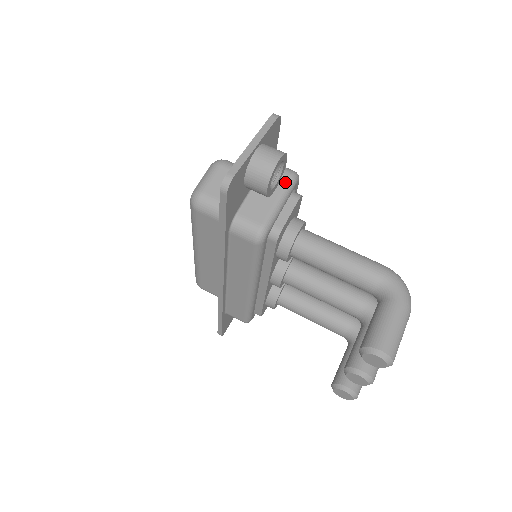
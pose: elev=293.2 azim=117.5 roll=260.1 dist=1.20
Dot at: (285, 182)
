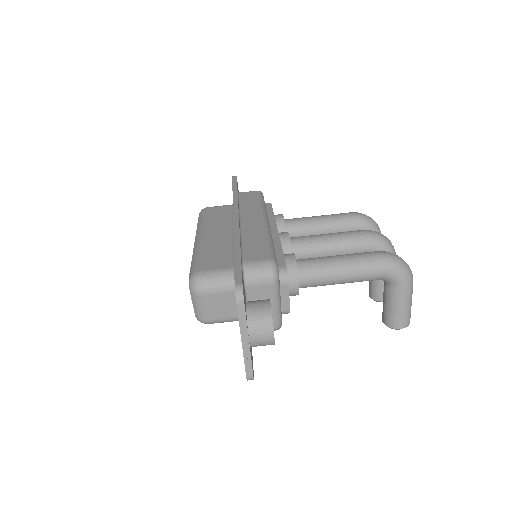
Dot at: (271, 290)
